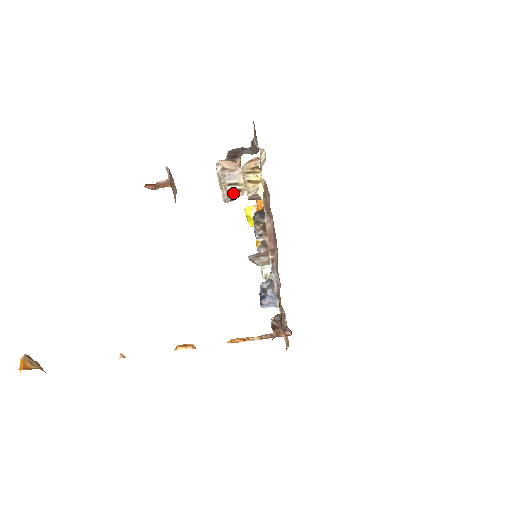
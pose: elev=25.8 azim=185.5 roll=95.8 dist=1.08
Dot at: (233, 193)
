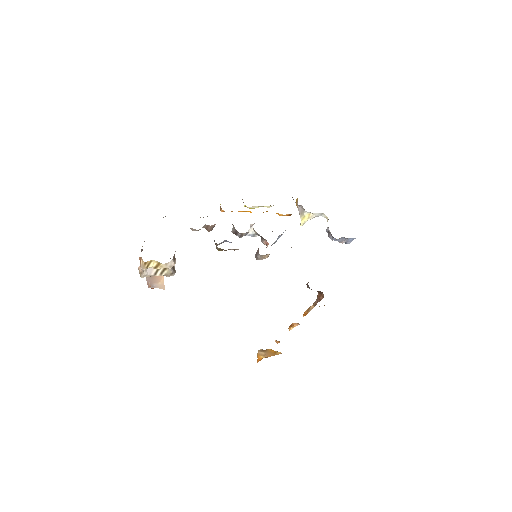
Dot at: (165, 273)
